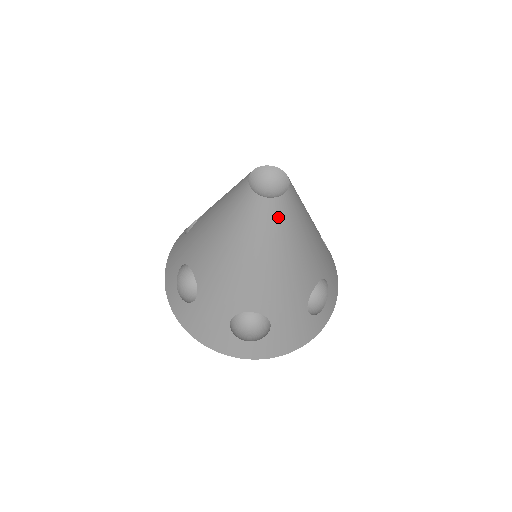
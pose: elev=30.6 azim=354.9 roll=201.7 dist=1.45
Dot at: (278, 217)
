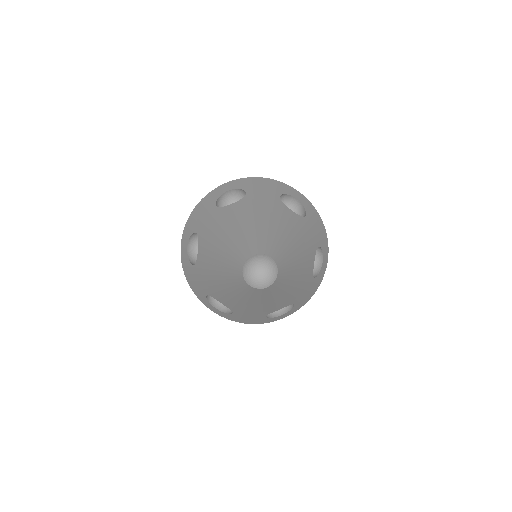
Dot at: (278, 285)
